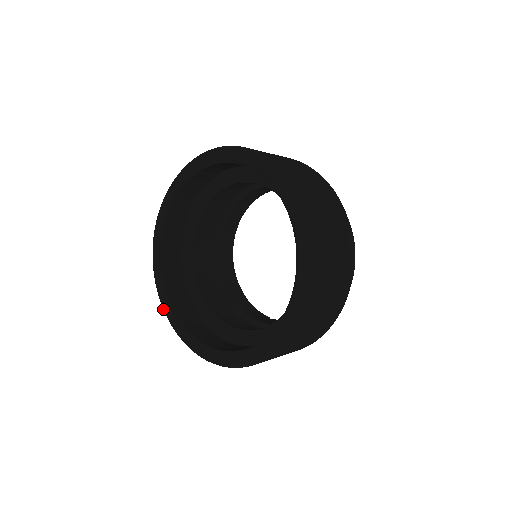
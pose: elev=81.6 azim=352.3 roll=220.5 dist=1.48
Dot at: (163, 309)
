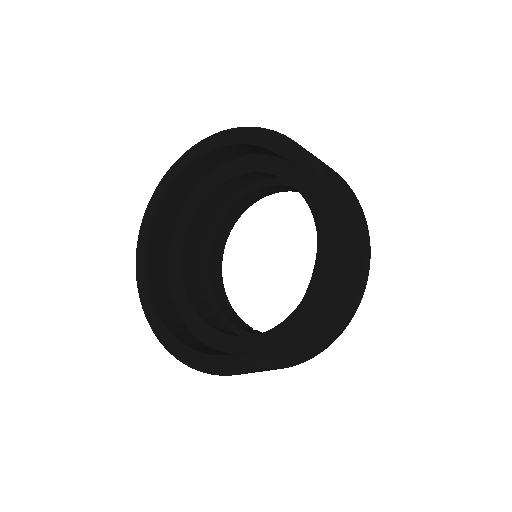
Dot at: (139, 294)
